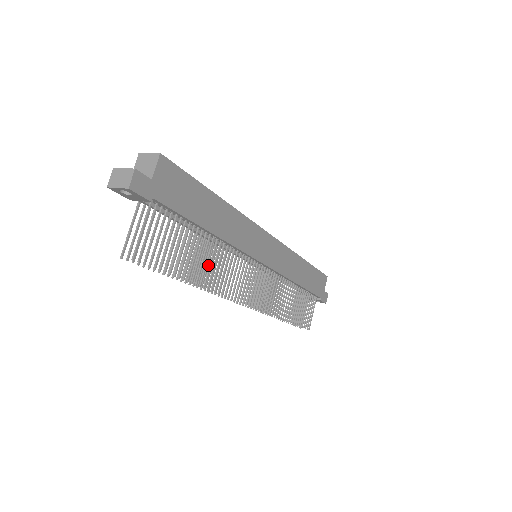
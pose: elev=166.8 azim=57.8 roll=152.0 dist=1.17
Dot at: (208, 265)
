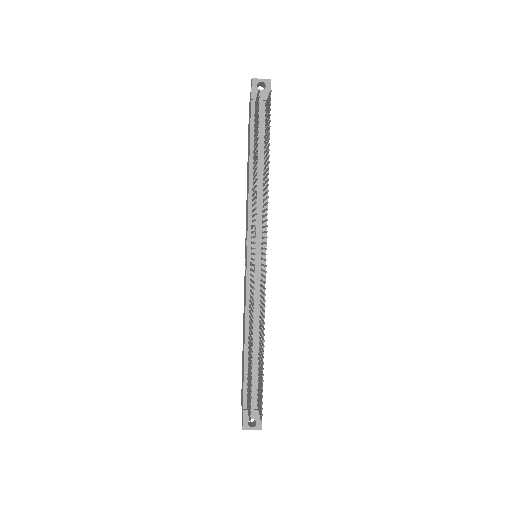
Dot at: occluded
